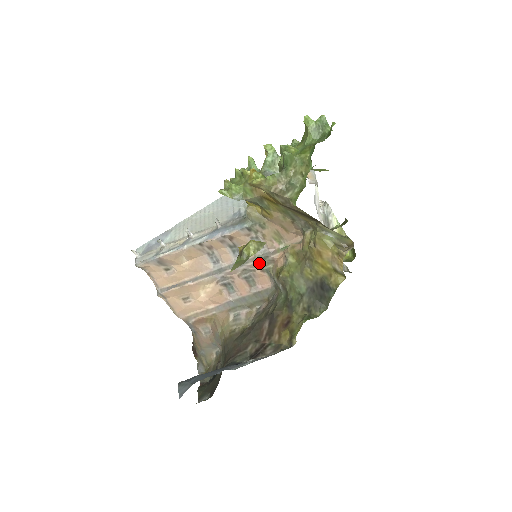
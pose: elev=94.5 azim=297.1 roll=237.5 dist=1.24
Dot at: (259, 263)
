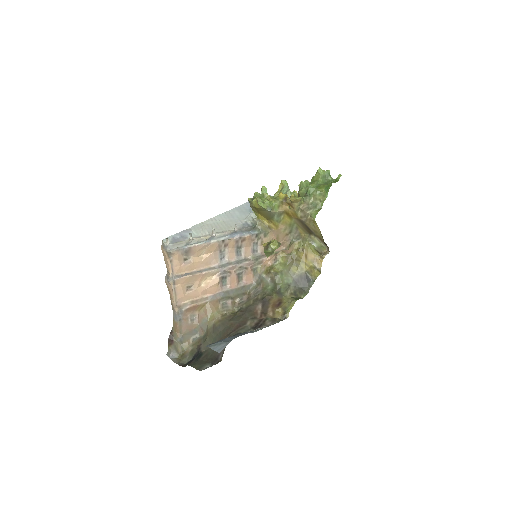
Dot at: (252, 263)
